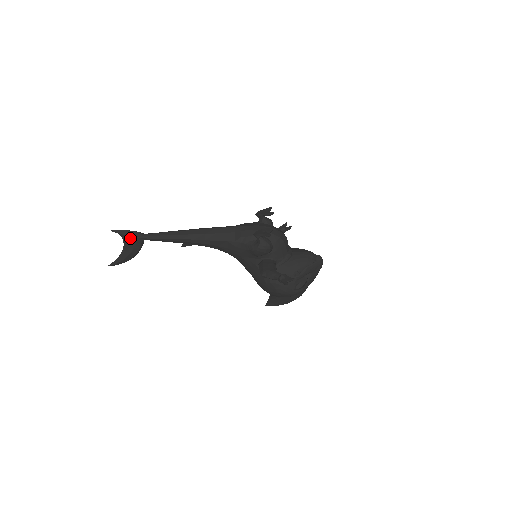
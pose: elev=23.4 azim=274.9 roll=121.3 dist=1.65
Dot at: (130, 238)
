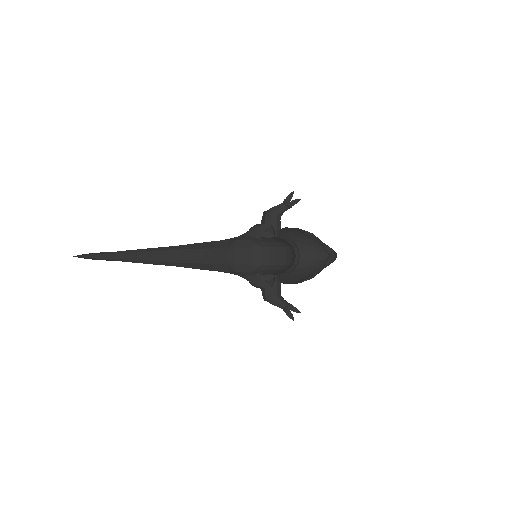
Dot at: (101, 259)
